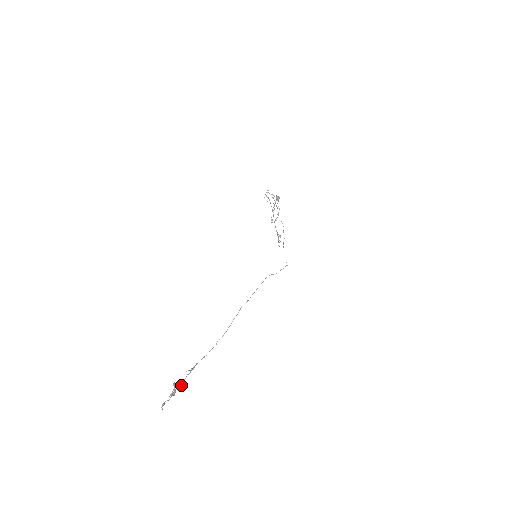
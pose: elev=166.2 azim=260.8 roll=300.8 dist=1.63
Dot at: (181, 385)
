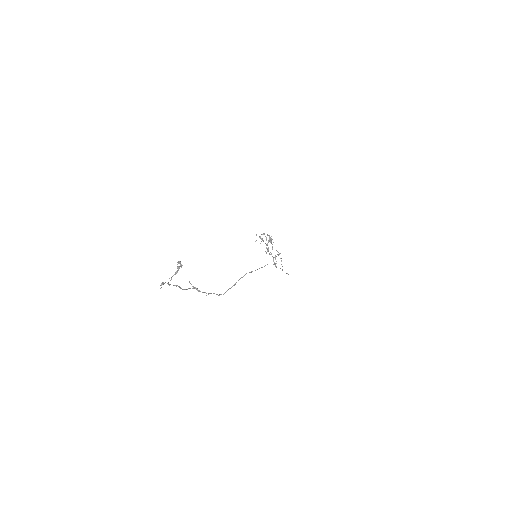
Dot at: occluded
